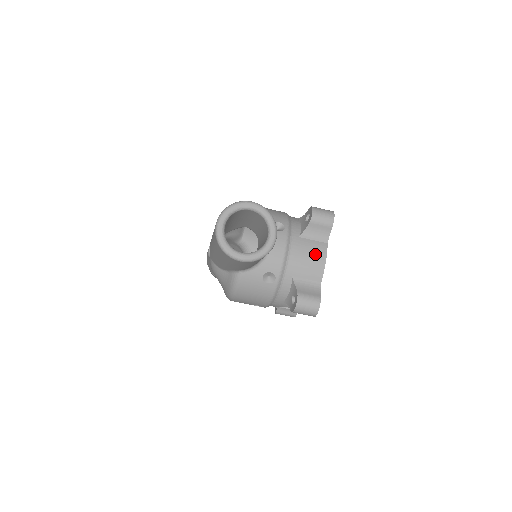
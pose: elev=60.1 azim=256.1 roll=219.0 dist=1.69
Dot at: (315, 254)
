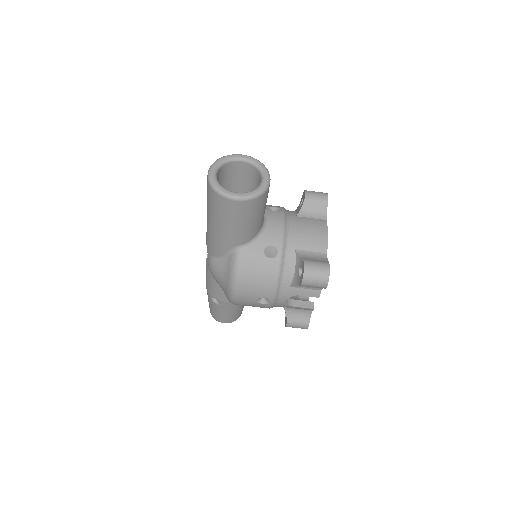
Dot at: (315, 227)
